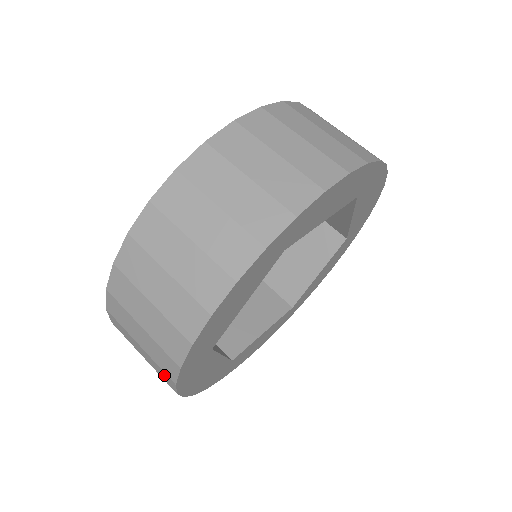
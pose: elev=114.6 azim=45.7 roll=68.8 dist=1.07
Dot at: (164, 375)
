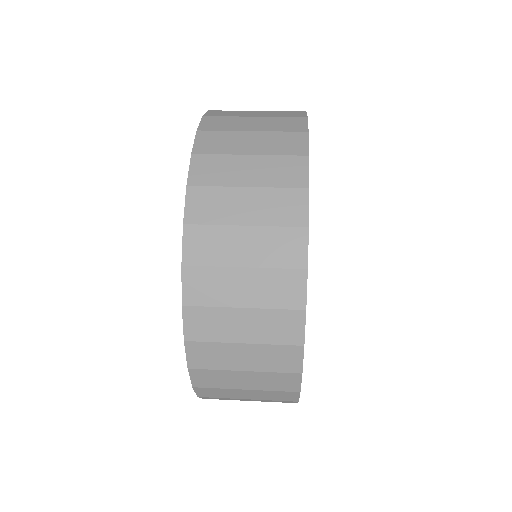
Dot at: (287, 241)
